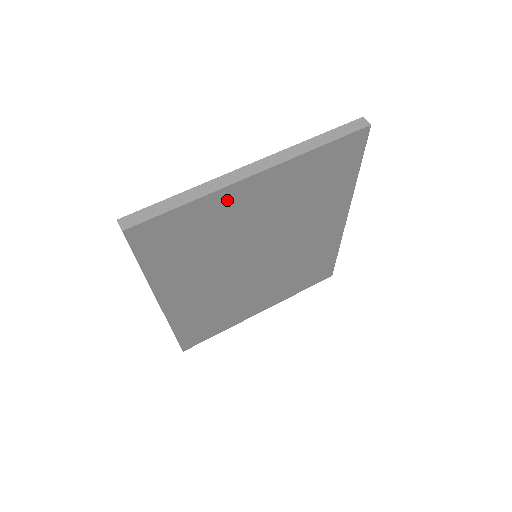
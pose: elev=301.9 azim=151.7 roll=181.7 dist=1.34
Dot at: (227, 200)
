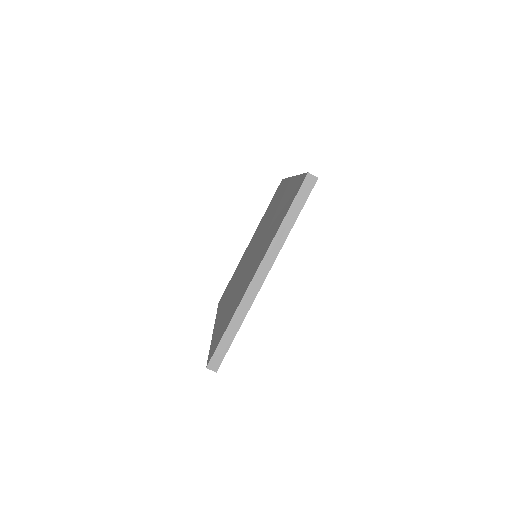
Dot at: occluded
